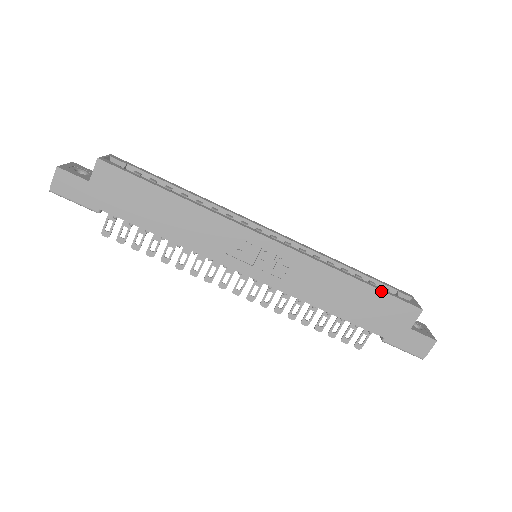
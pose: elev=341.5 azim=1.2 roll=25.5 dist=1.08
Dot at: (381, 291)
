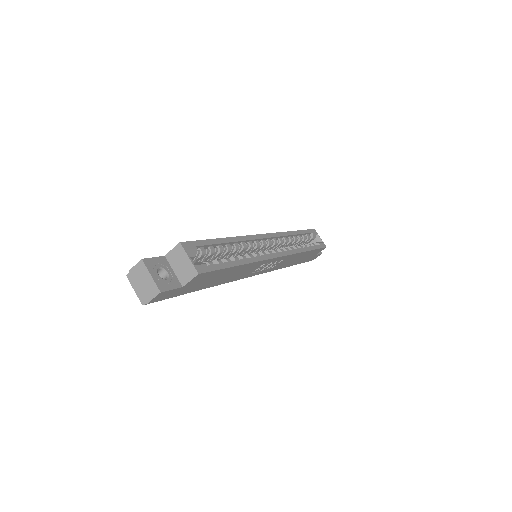
Dot at: (315, 250)
